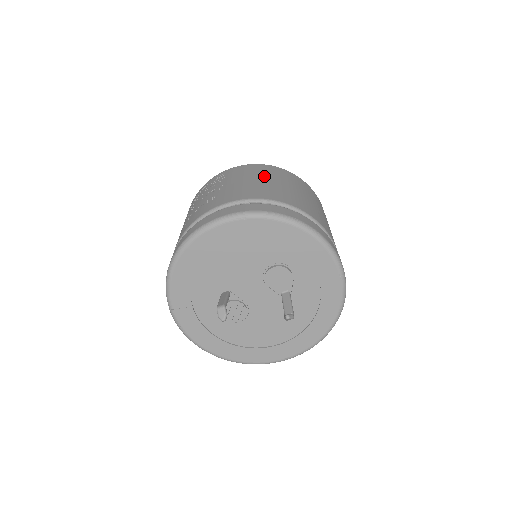
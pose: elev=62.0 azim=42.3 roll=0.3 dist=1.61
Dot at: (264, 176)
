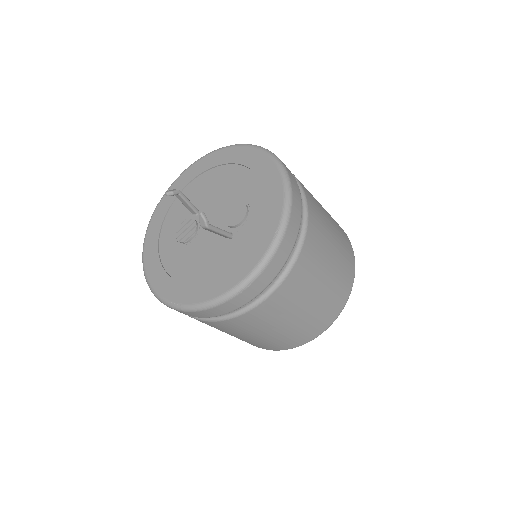
Dot at: occluded
